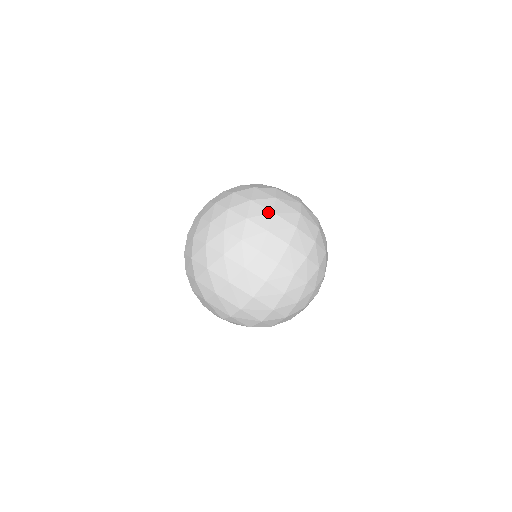
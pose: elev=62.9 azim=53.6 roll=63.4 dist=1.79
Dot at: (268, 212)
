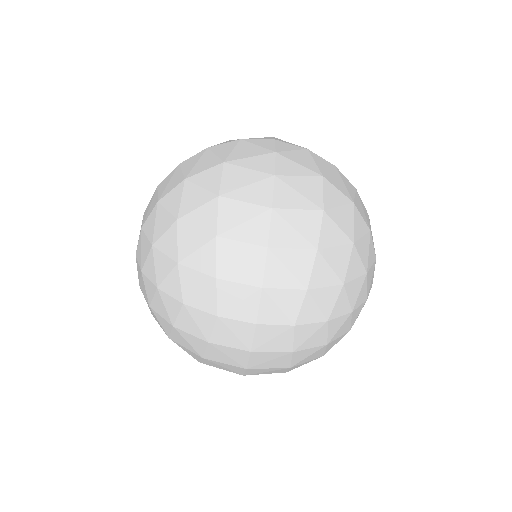
Dot at: (208, 238)
